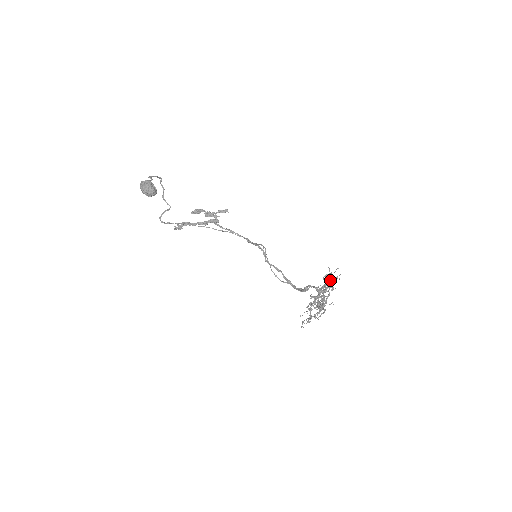
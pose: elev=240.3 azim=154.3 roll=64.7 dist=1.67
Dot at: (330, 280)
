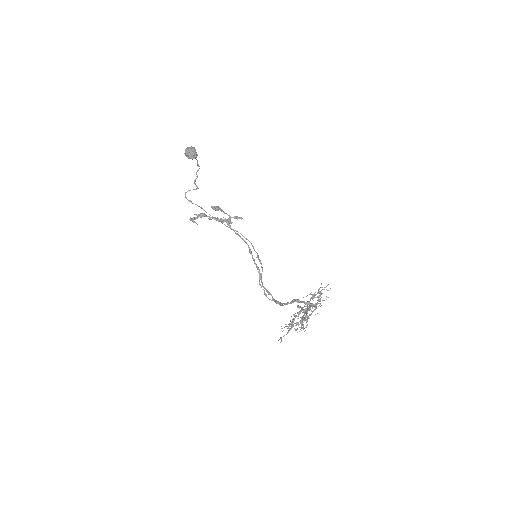
Dot at: (320, 291)
